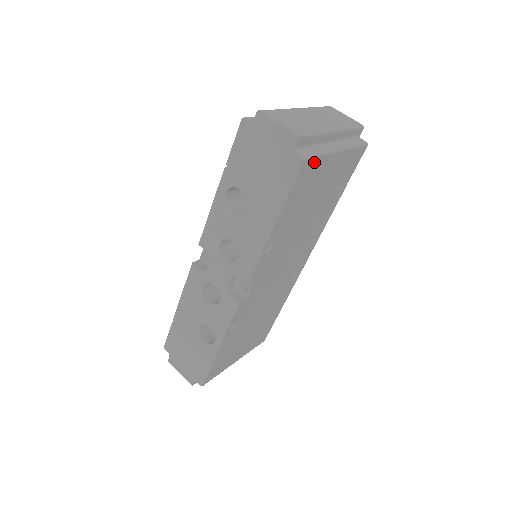
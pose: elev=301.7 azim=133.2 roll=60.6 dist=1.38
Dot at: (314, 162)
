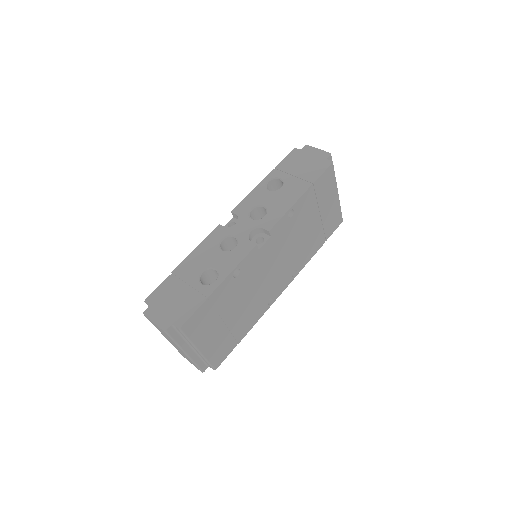
Dot at: (332, 176)
